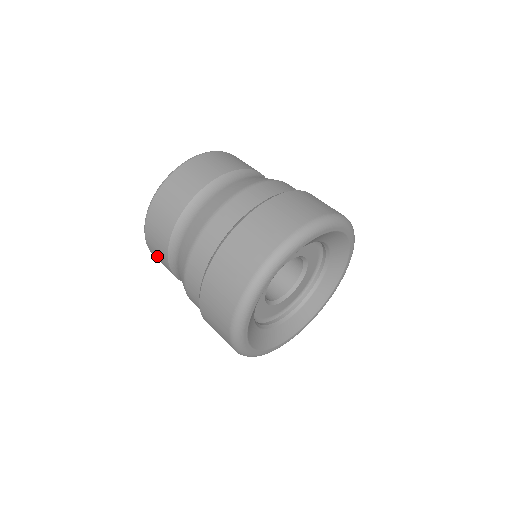
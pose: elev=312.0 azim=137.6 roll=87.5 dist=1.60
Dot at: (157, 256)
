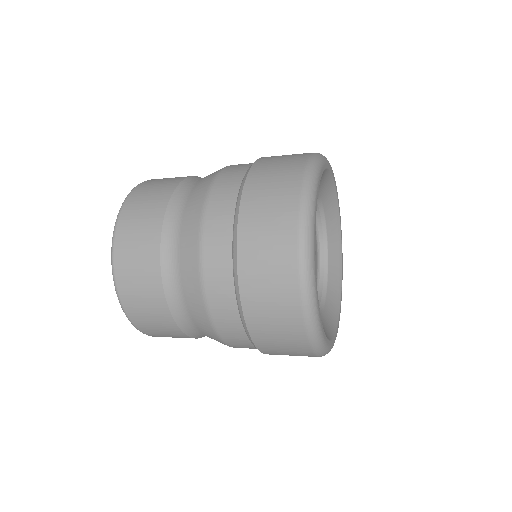
Dot at: (151, 189)
